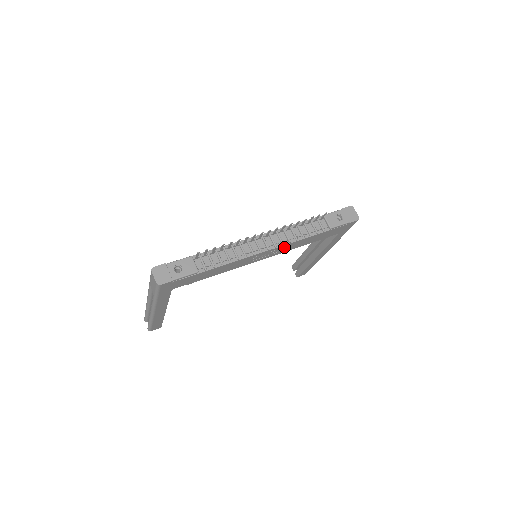
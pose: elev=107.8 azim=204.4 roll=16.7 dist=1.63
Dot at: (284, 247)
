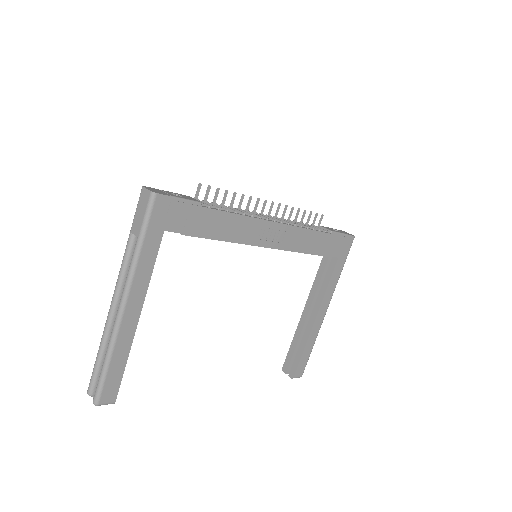
Dot at: (289, 233)
